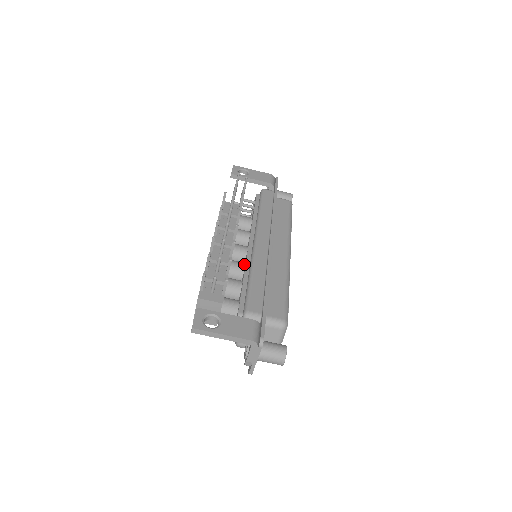
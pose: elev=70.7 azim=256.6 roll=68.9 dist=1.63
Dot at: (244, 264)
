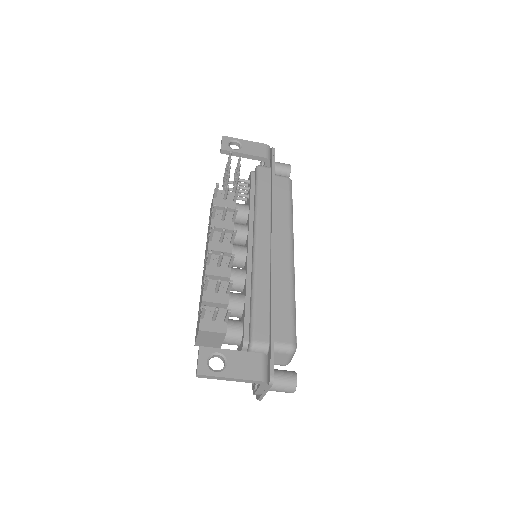
Dot at: (244, 273)
